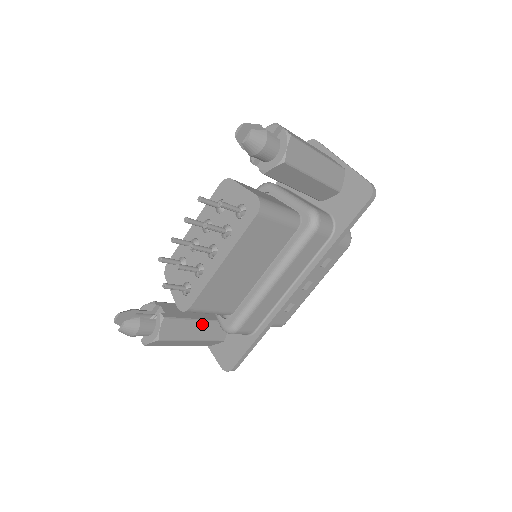
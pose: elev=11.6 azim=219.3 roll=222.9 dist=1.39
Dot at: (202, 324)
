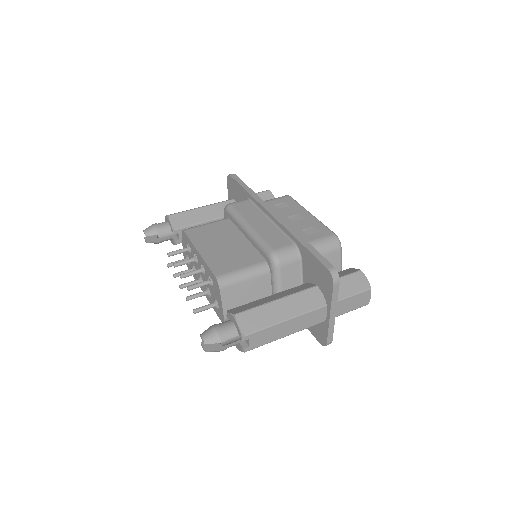
Dot at: occluded
